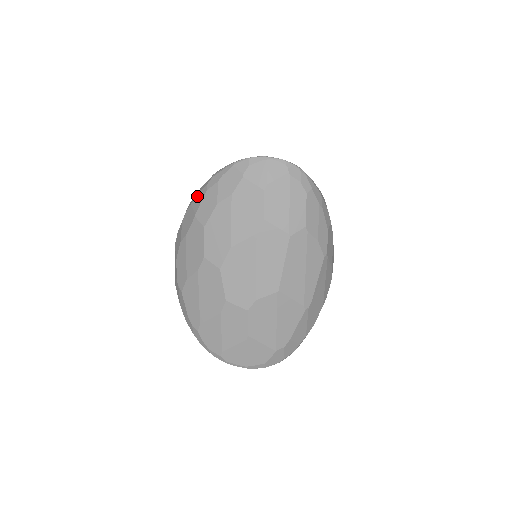
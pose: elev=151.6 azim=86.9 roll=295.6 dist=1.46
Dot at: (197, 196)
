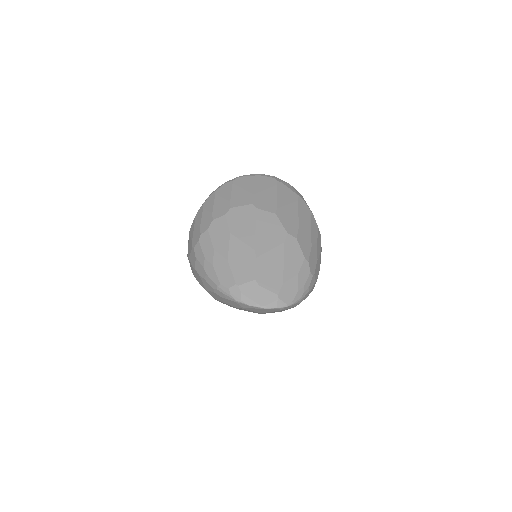
Dot at: (205, 281)
